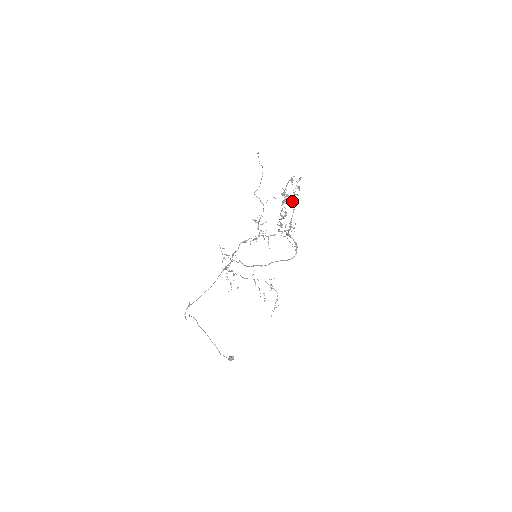
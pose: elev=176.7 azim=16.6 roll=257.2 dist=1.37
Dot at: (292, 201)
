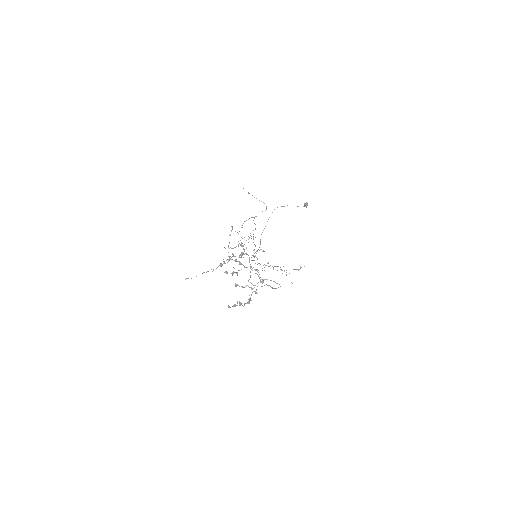
Dot at: occluded
